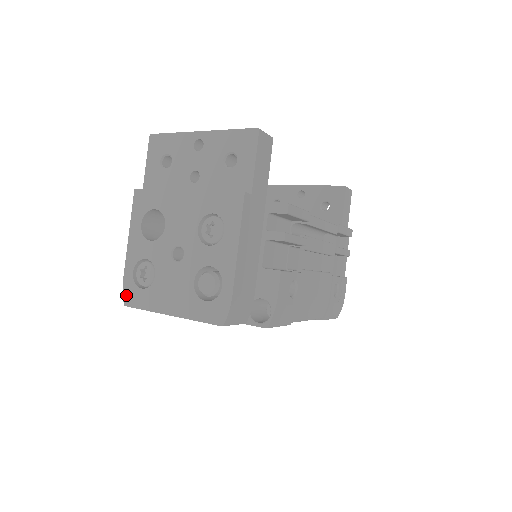
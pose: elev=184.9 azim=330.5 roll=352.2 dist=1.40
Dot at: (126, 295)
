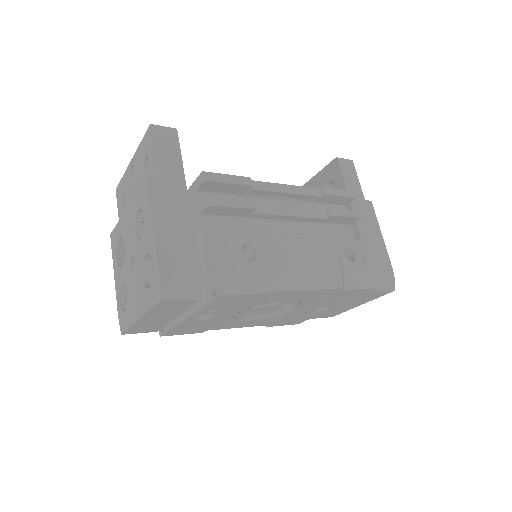
Dot at: (120, 324)
